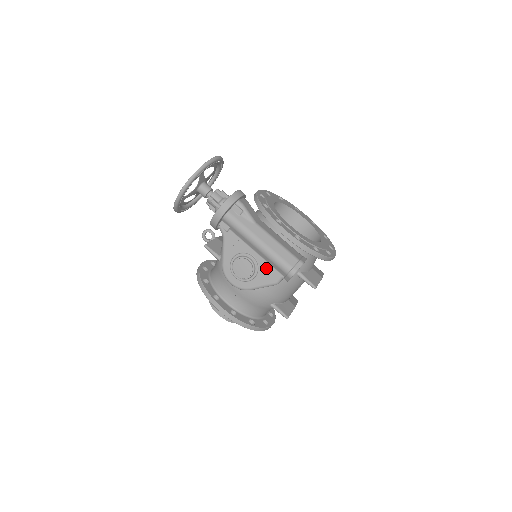
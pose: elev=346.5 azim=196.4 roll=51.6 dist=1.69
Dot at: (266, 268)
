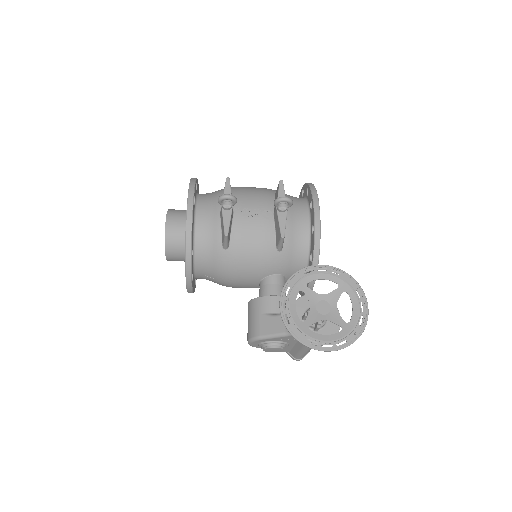
Dot at: (286, 348)
